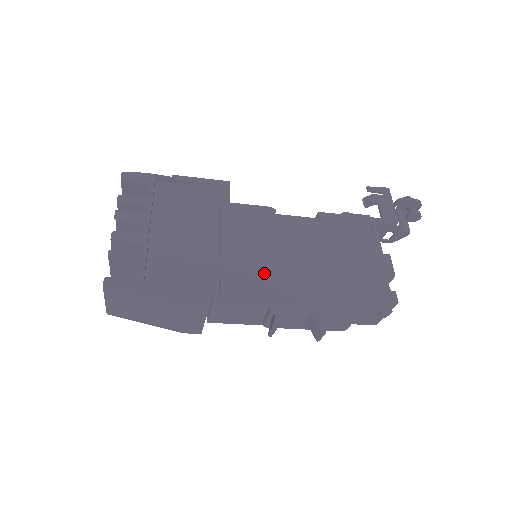
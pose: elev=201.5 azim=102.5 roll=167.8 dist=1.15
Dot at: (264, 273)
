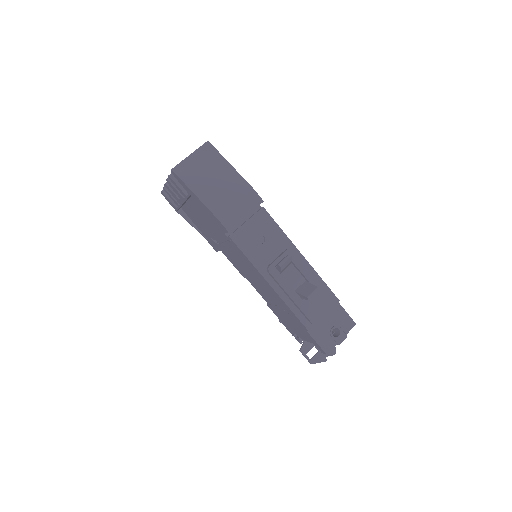
Dot at: occluded
